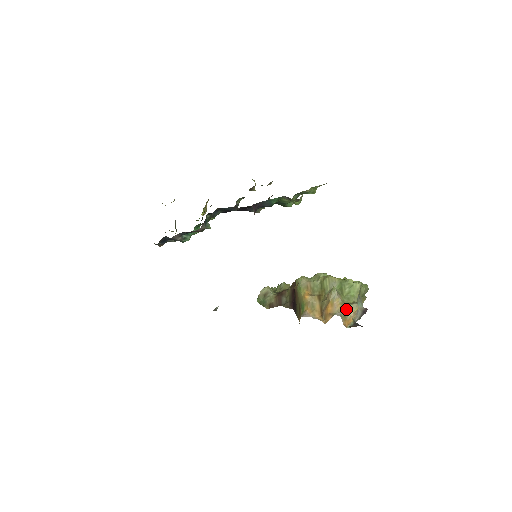
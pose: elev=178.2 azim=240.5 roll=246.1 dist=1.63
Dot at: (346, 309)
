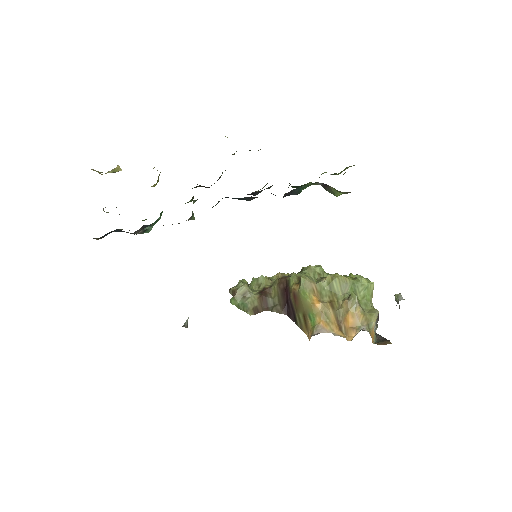
Dot at: (369, 320)
